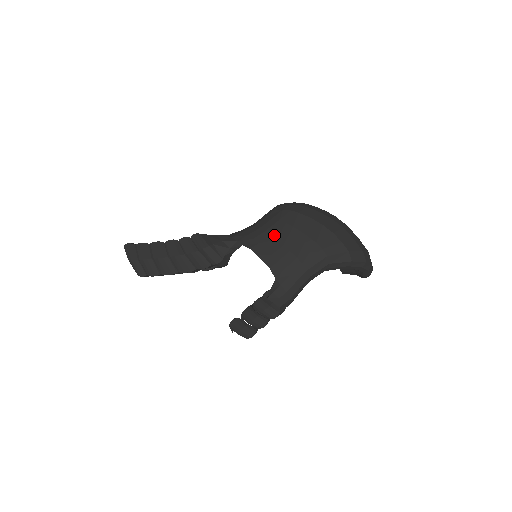
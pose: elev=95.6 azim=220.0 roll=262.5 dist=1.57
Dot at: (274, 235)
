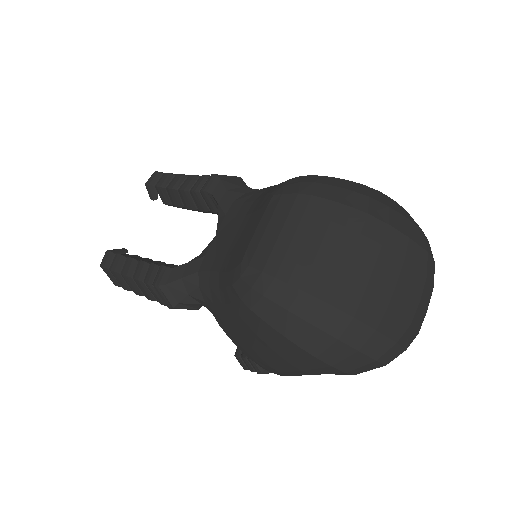
Dot at: (238, 331)
